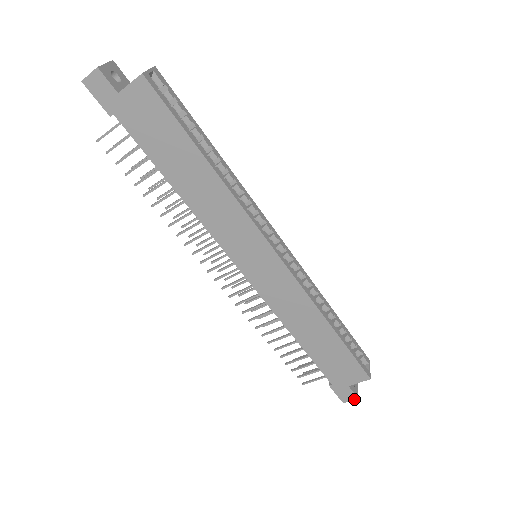
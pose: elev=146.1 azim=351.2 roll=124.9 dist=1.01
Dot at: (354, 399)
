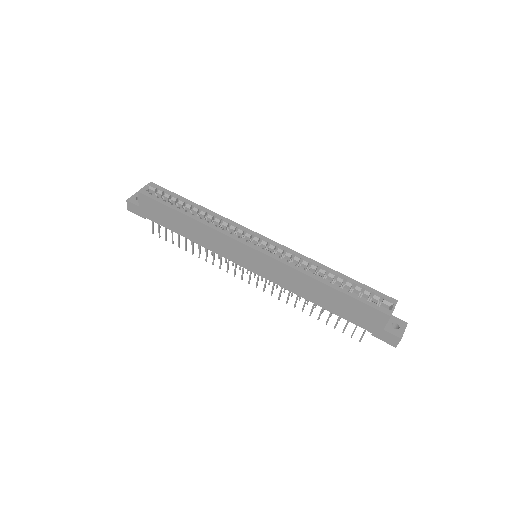
Dot at: (399, 341)
